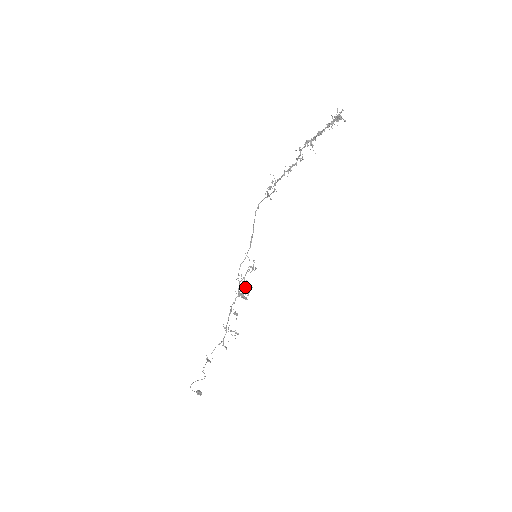
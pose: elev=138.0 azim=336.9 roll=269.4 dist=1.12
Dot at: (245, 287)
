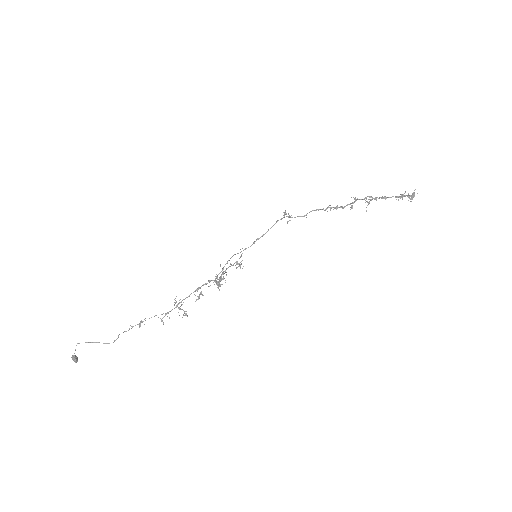
Dot at: (220, 277)
